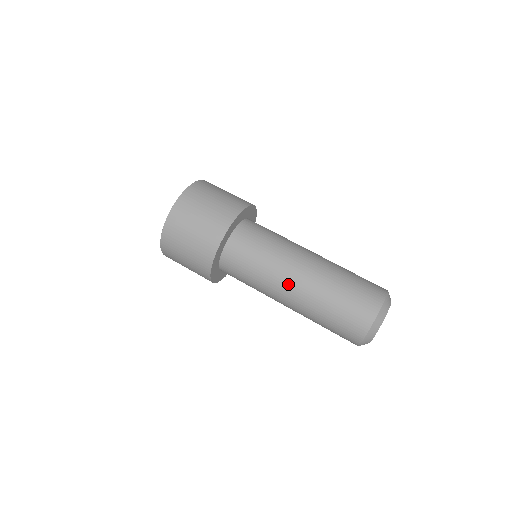
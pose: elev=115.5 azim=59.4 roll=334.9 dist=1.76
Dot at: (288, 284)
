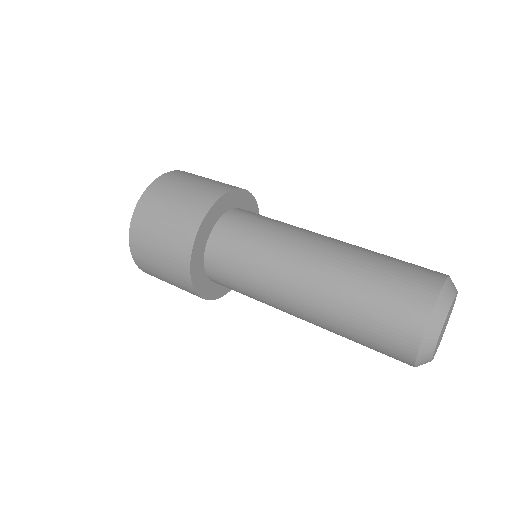
Dot at: (301, 261)
